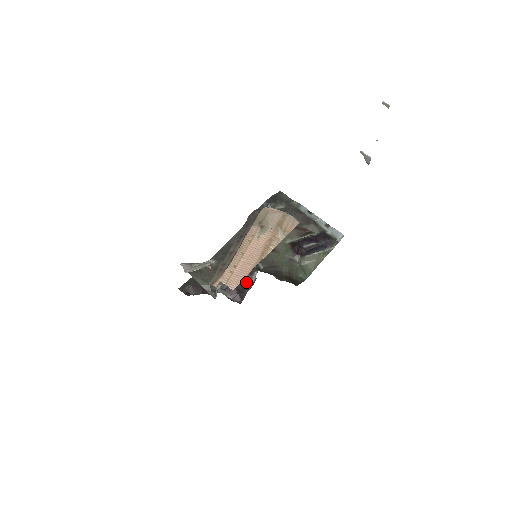
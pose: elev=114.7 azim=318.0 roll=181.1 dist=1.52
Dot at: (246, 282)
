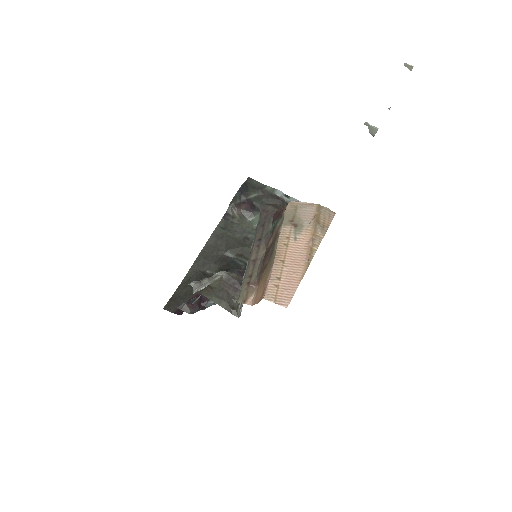
Dot at: occluded
